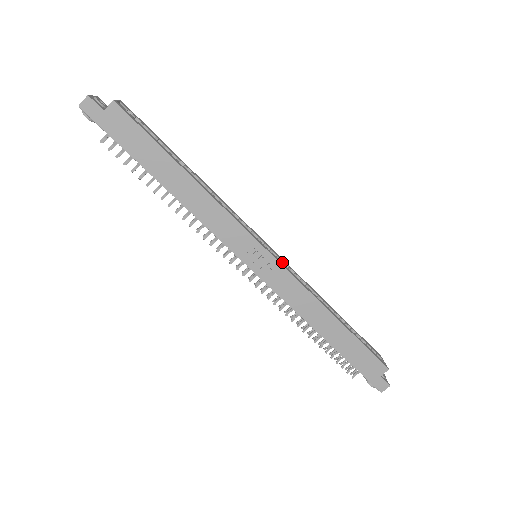
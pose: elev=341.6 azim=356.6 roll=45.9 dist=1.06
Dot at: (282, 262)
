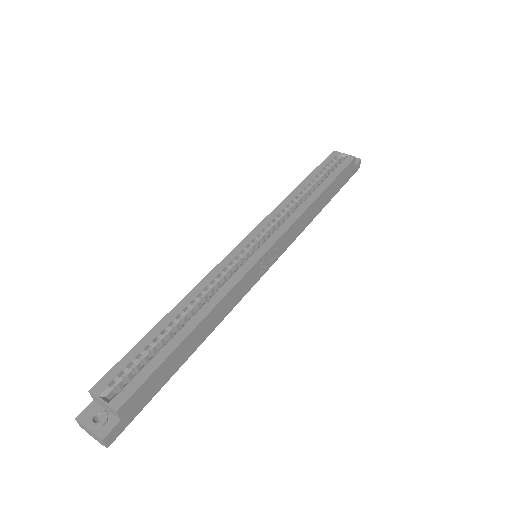
Dot at: (266, 230)
